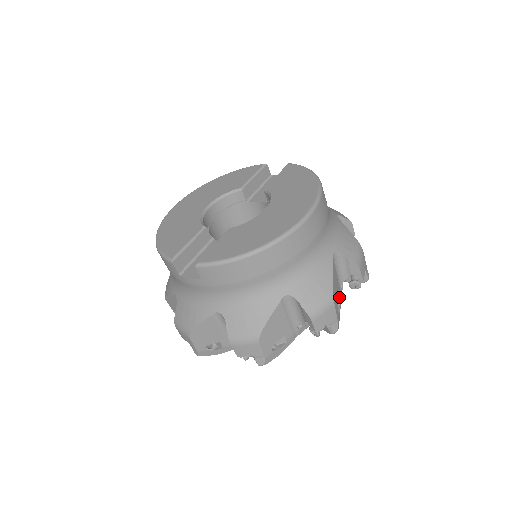
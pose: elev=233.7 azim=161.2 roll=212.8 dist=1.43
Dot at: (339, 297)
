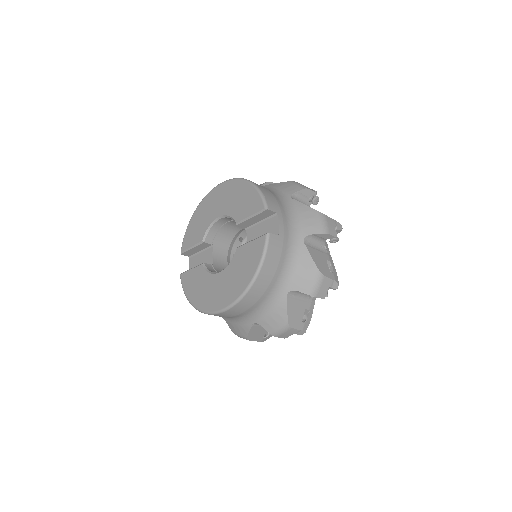
Dot at: occluded
